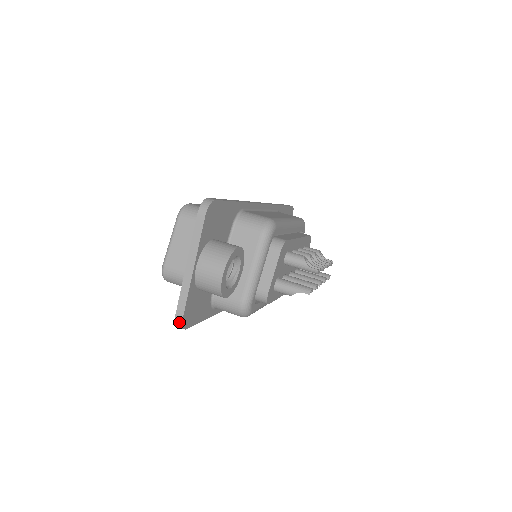
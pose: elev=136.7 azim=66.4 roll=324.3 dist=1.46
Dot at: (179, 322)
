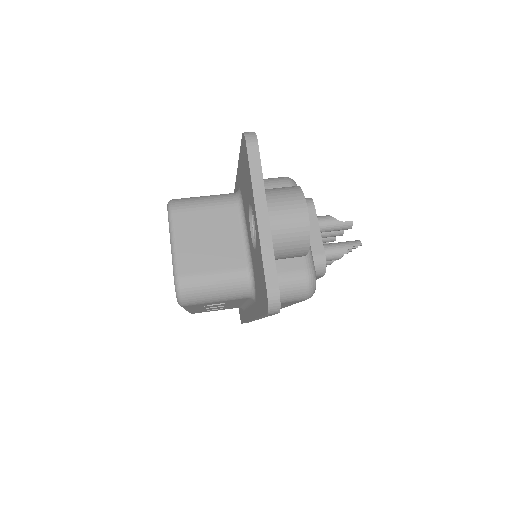
Dot at: (275, 298)
